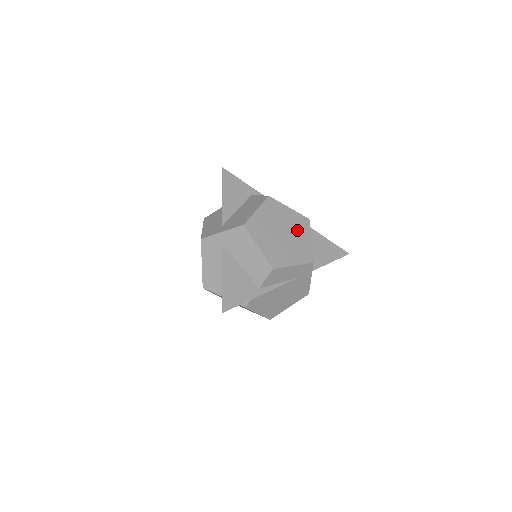
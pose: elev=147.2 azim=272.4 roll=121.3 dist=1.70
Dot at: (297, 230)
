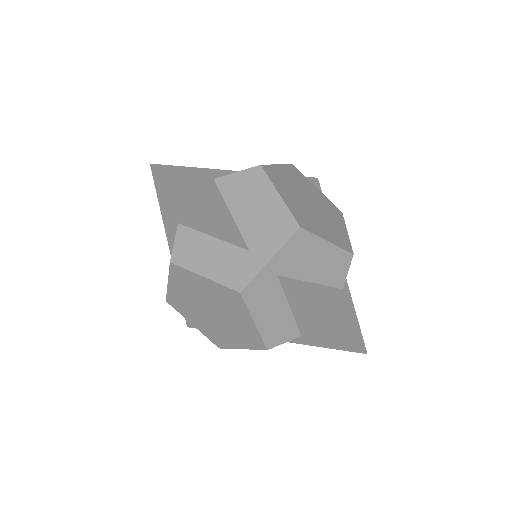
Dot at: (306, 187)
